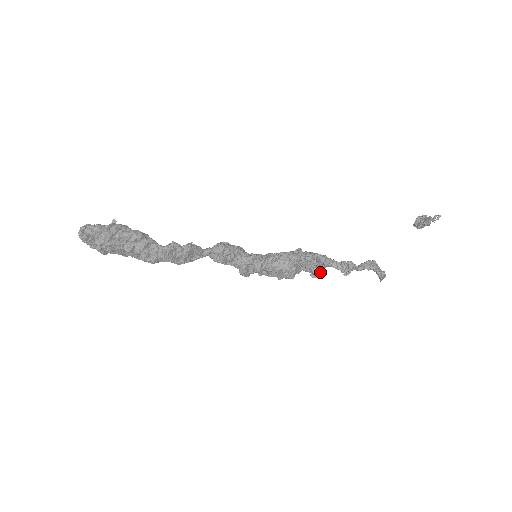
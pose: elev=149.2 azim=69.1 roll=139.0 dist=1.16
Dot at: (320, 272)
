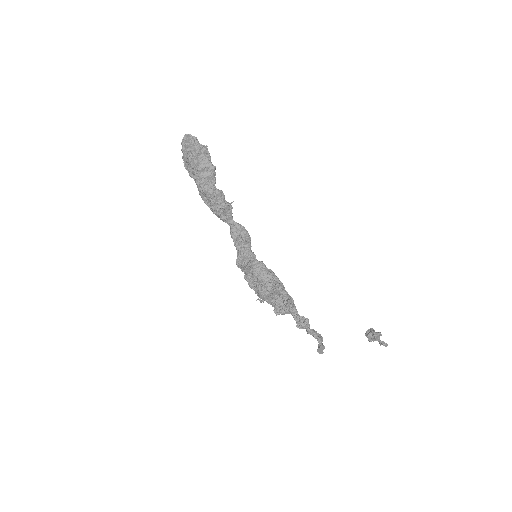
Dot at: (282, 312)
